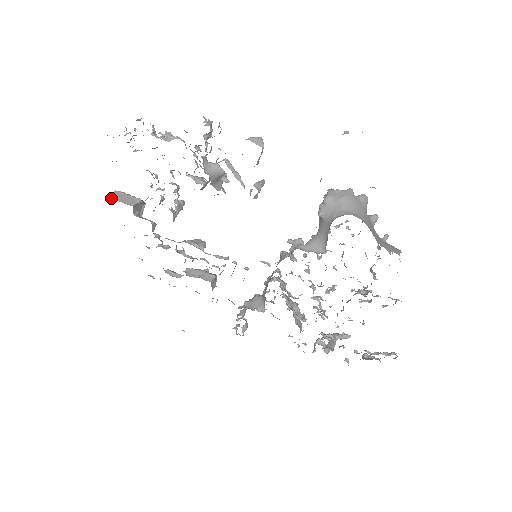
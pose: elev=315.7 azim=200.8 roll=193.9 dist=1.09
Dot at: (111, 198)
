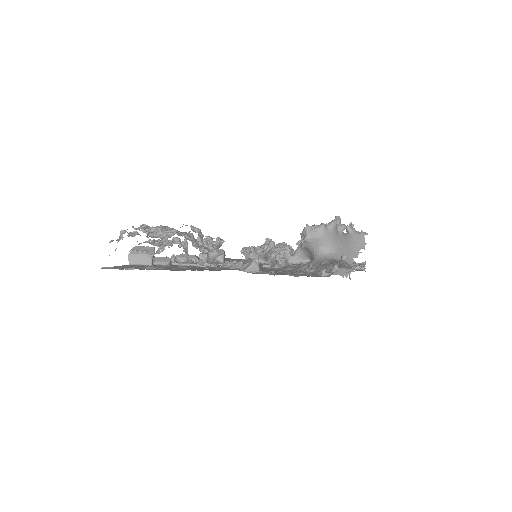
Dot at: (131, 264)
